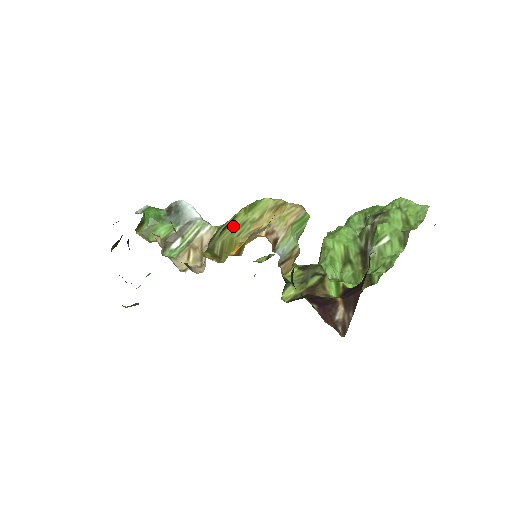
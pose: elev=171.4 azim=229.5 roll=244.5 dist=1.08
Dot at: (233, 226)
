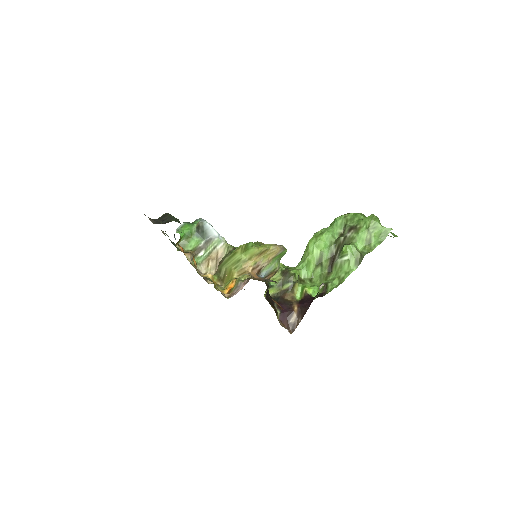
Dot at: (233, 260)
